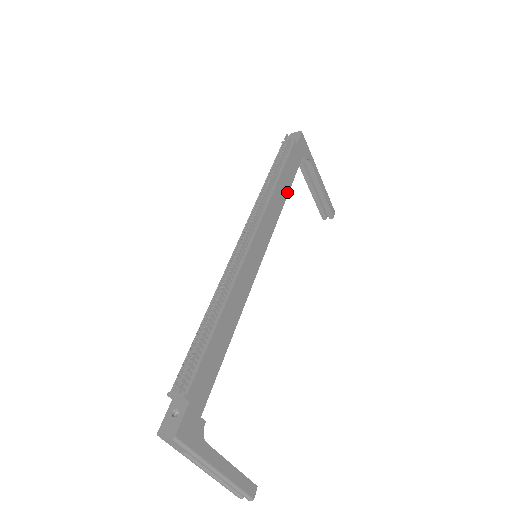
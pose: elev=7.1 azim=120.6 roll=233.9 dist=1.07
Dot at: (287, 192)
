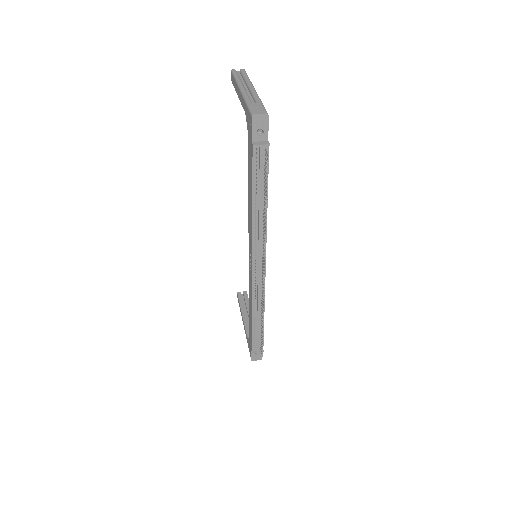
Dot at: occluded
